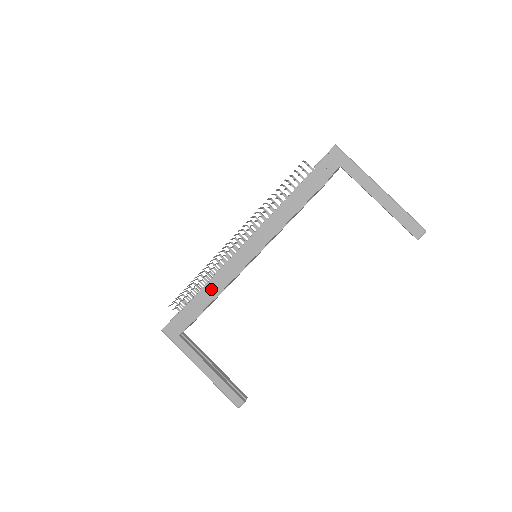
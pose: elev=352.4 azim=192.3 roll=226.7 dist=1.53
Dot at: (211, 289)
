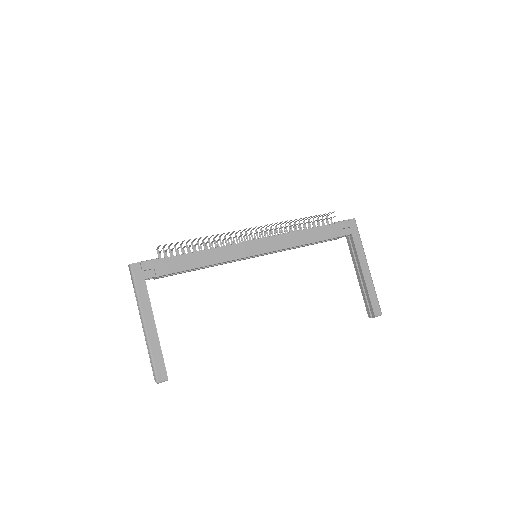
Dot at: (207, 256)
